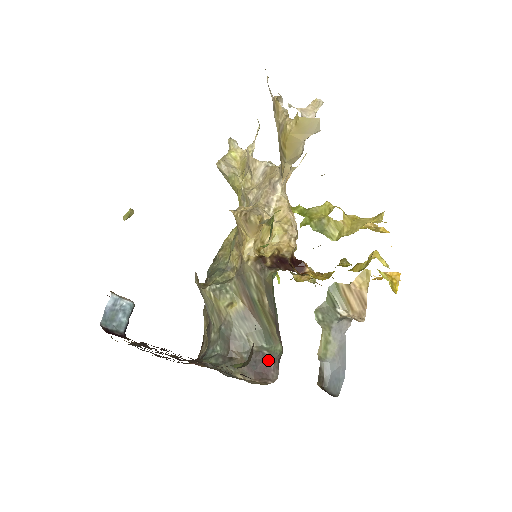
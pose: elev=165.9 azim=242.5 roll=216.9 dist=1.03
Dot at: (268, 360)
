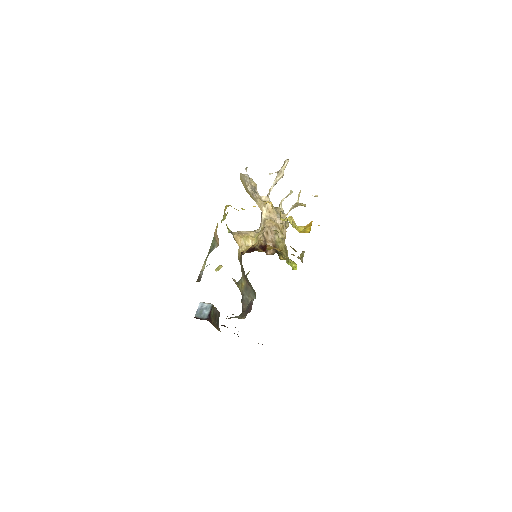
Dot at: (251, 303)
